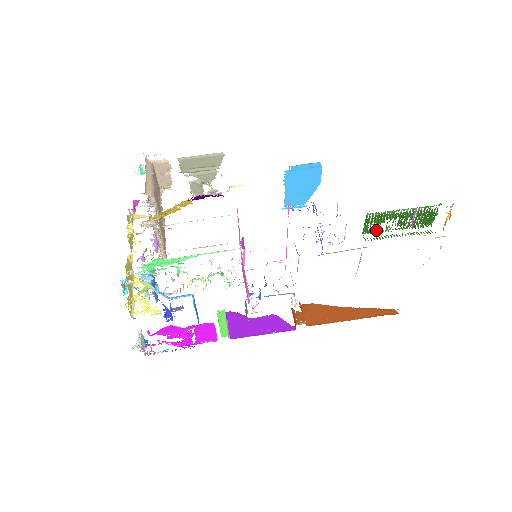
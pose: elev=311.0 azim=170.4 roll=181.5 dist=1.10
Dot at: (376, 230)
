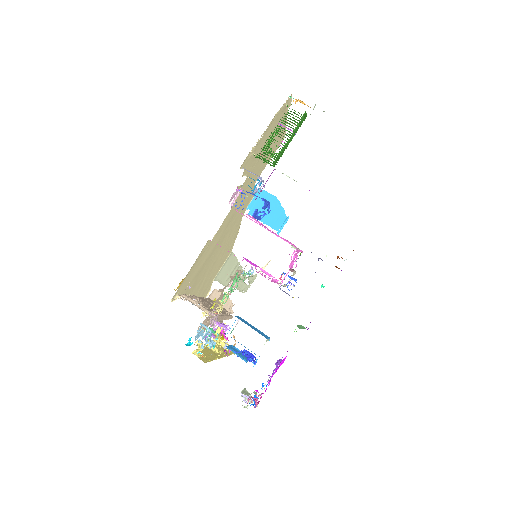
Dot at: (273, 155)
